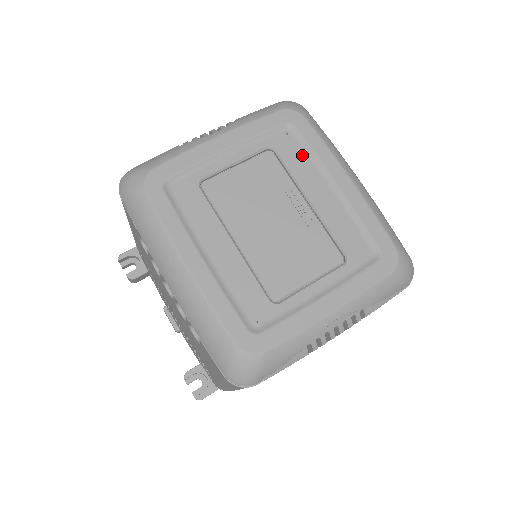
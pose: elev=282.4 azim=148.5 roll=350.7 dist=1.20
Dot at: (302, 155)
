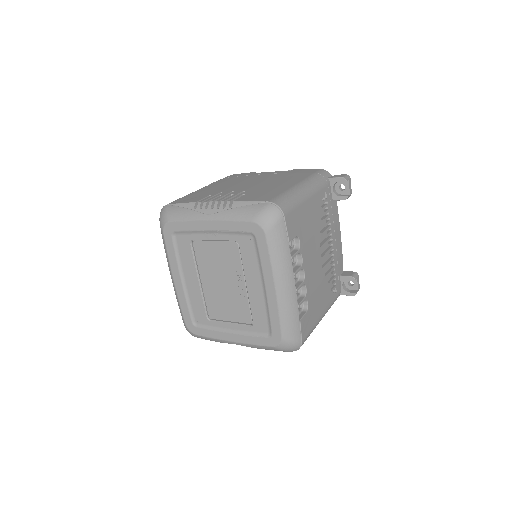
Dot at: (254, 257)
